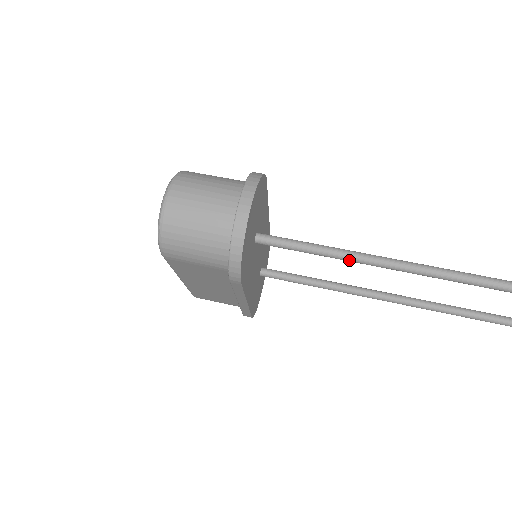
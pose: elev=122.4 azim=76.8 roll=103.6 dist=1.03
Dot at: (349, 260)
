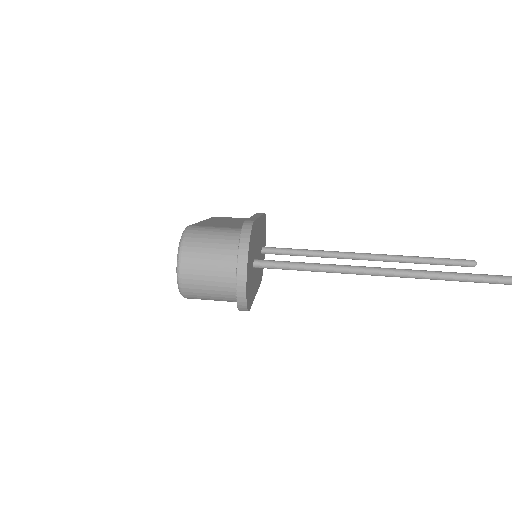
Dot at: (330, 272)
